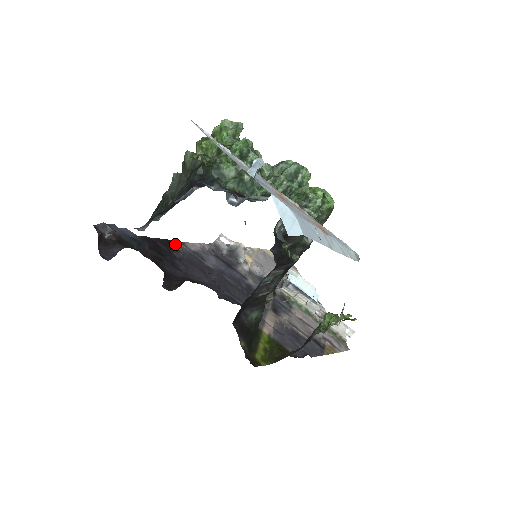
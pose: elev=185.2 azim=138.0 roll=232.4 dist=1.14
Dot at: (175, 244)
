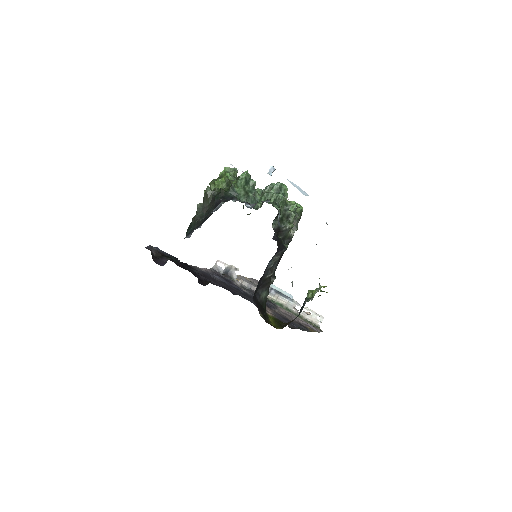
Dot at: (191, 266)
